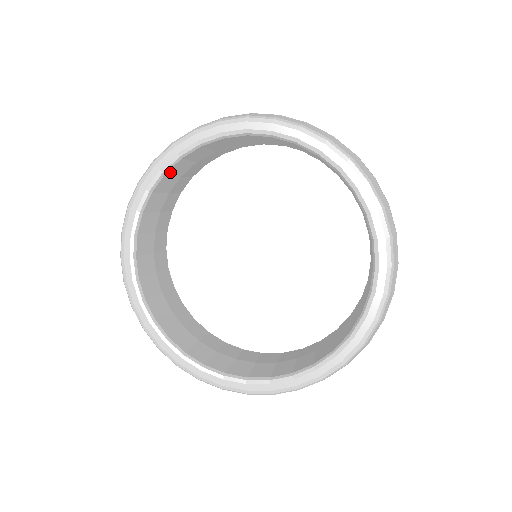
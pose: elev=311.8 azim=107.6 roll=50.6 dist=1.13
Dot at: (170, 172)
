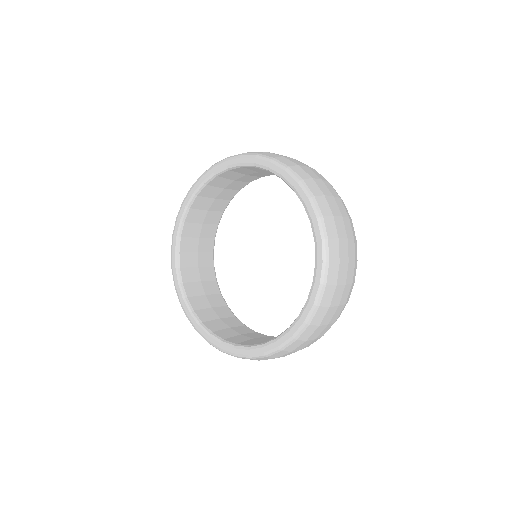
Dot at: (202, 194)
